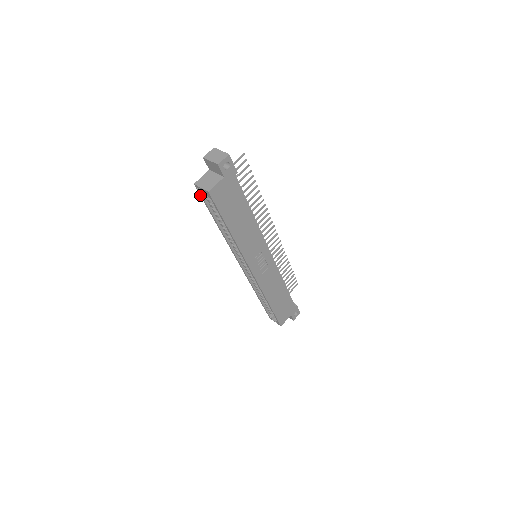
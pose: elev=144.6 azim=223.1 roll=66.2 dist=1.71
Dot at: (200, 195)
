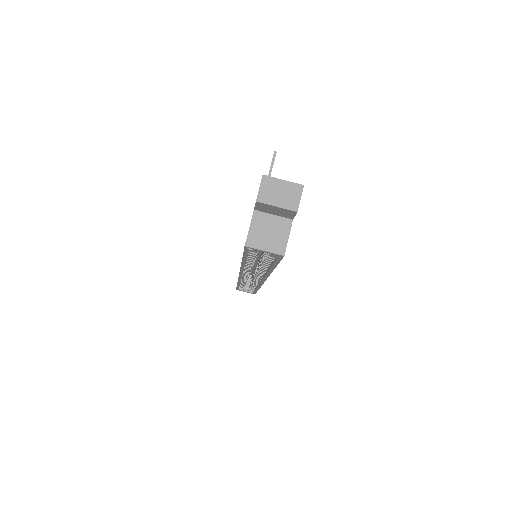
Dot at: (244, 251)
